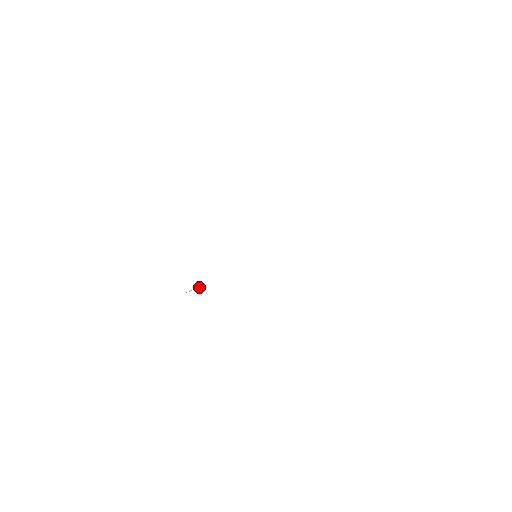
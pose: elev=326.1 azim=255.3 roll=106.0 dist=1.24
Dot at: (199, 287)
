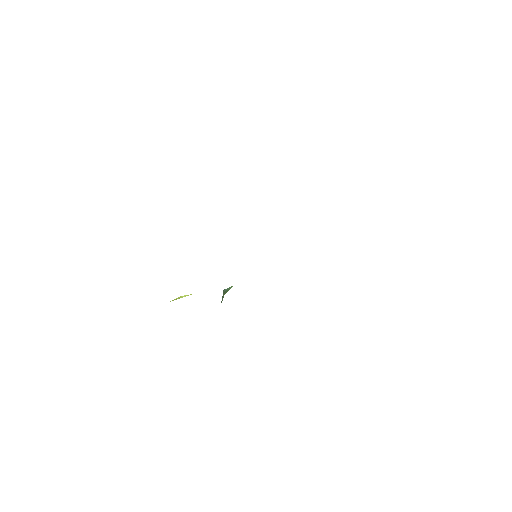
Dot at: occluded
